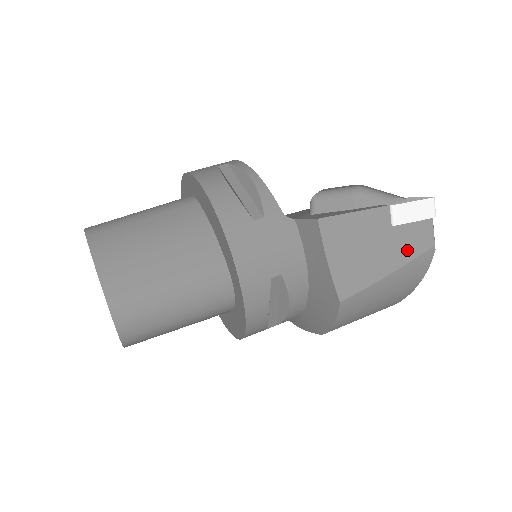
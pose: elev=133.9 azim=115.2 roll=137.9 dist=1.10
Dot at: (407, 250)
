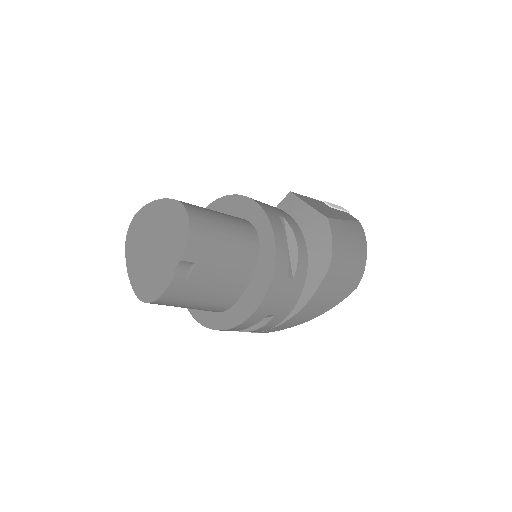
Dot at: (346, 217)
